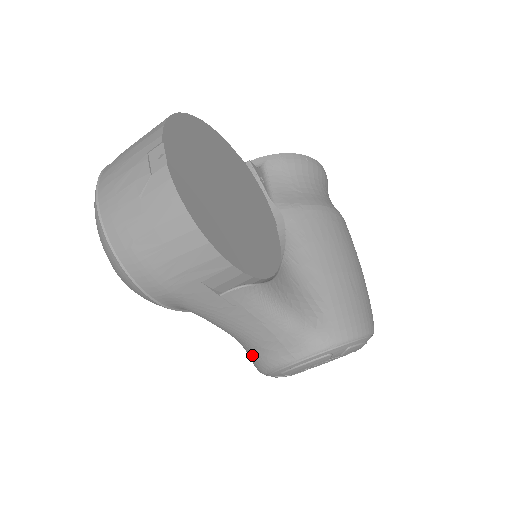
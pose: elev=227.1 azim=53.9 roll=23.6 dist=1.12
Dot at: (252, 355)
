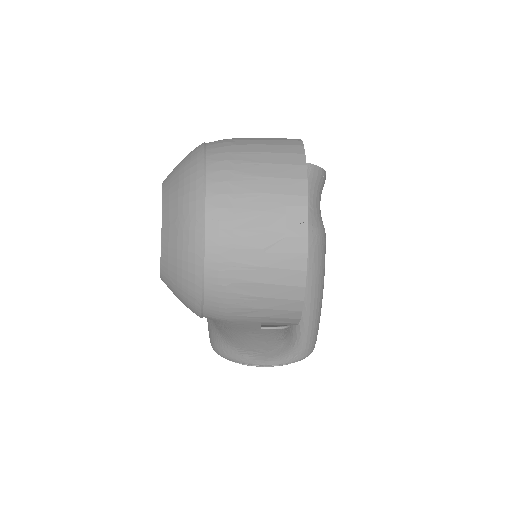
Dot at: (226, 347)
